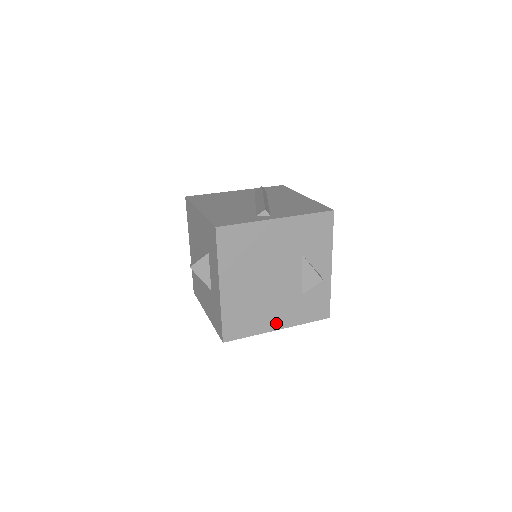
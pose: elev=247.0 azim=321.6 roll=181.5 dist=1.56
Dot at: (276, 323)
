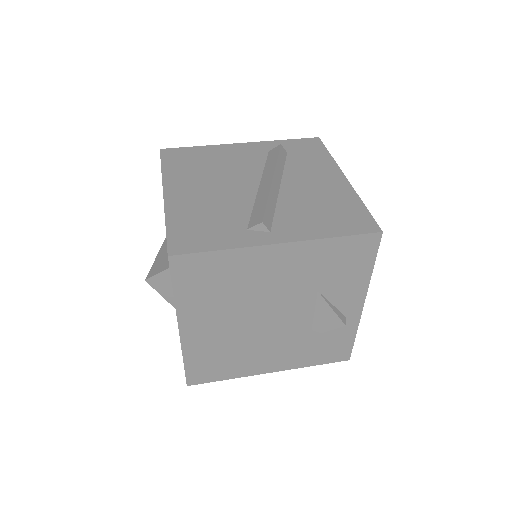
Dot at: (267, 366)
